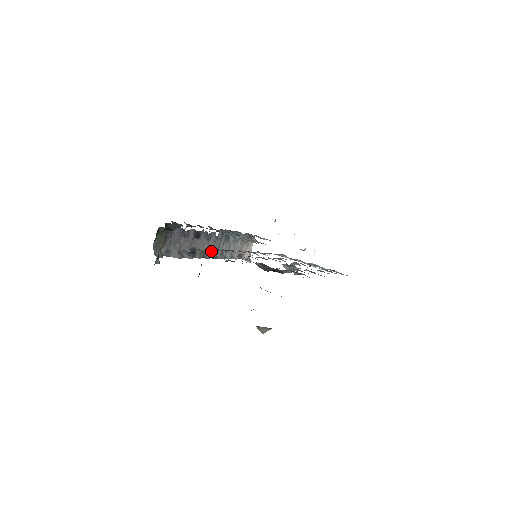
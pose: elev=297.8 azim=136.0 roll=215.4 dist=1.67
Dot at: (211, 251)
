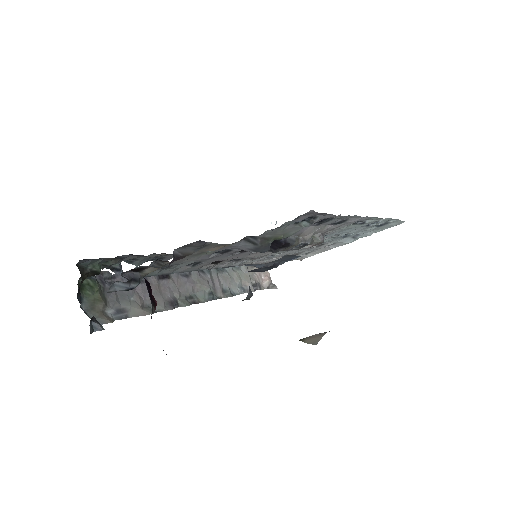
Dot at: (202, 291)
